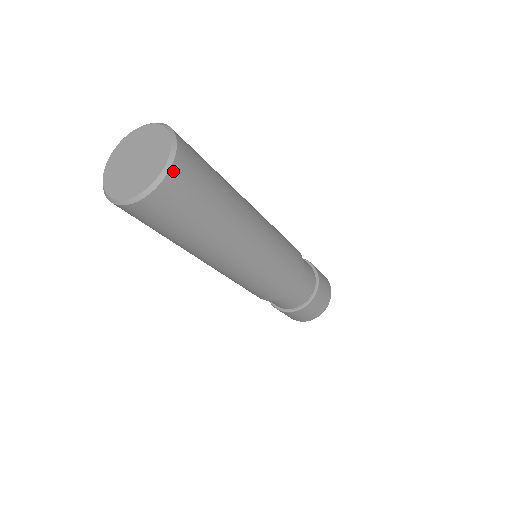
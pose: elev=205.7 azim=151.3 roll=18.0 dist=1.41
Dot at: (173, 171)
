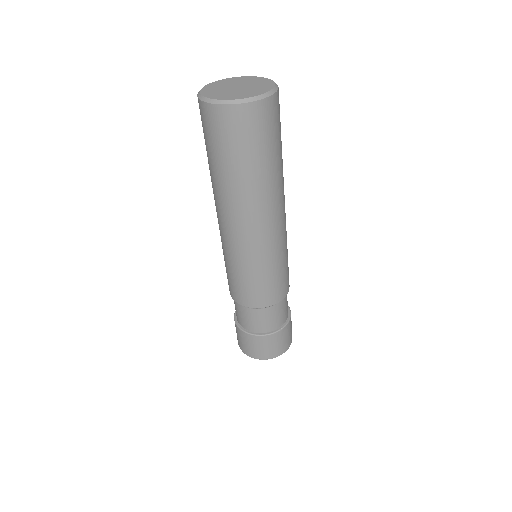
Dot at: (277, 95)
